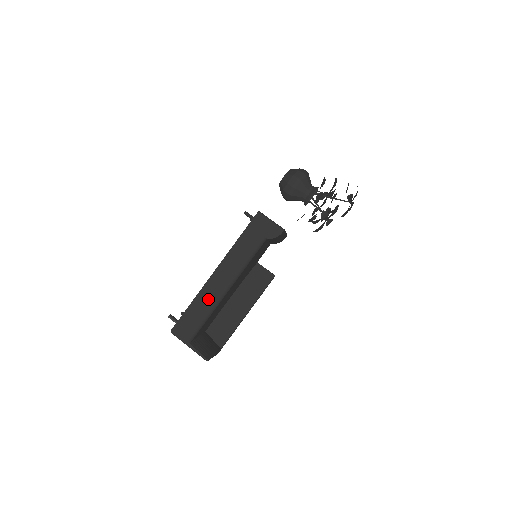
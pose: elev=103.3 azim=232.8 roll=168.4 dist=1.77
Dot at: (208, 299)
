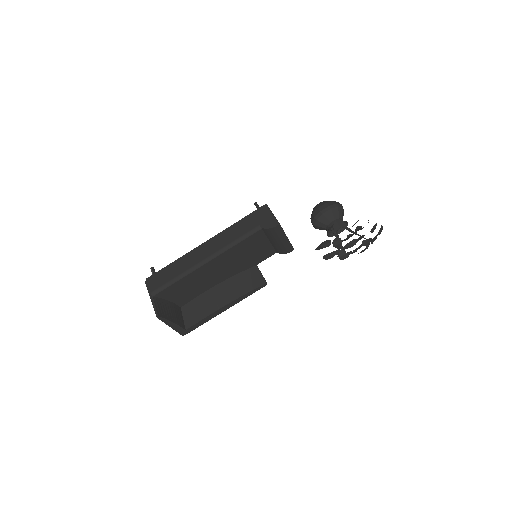
Dot at: (187, 263)
